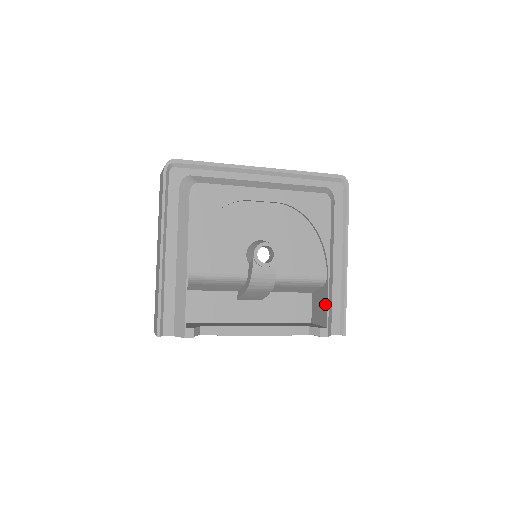
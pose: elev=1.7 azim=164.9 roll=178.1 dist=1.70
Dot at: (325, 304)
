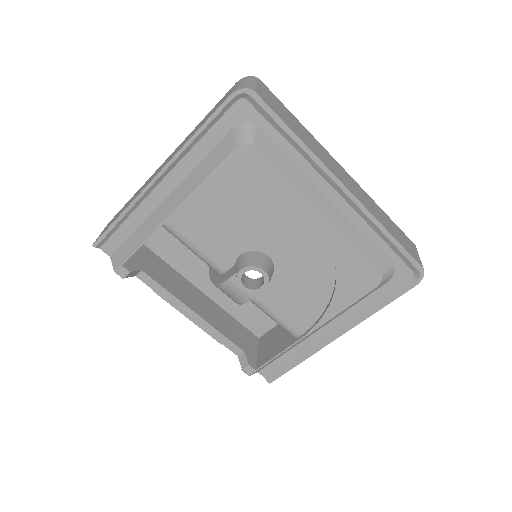
Dot at: (275, 352)
